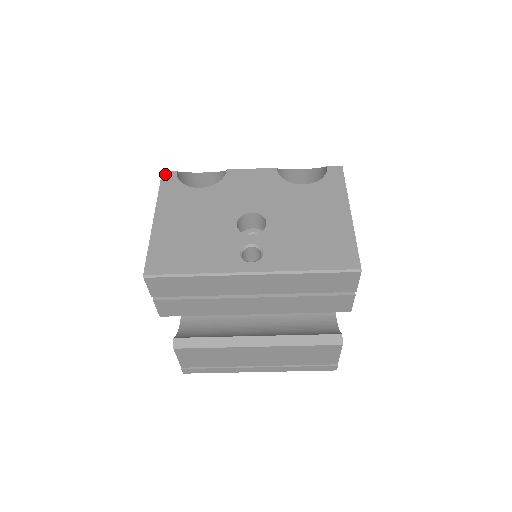
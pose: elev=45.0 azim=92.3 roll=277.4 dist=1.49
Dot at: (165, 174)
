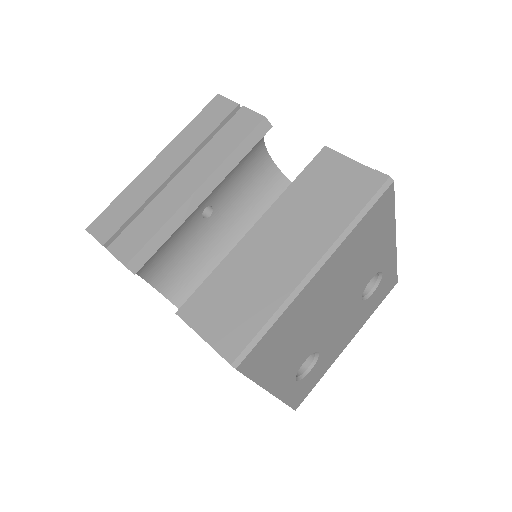
Dot at: occluded
